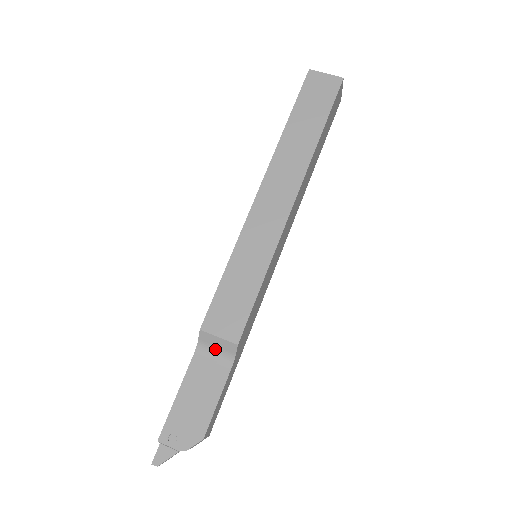
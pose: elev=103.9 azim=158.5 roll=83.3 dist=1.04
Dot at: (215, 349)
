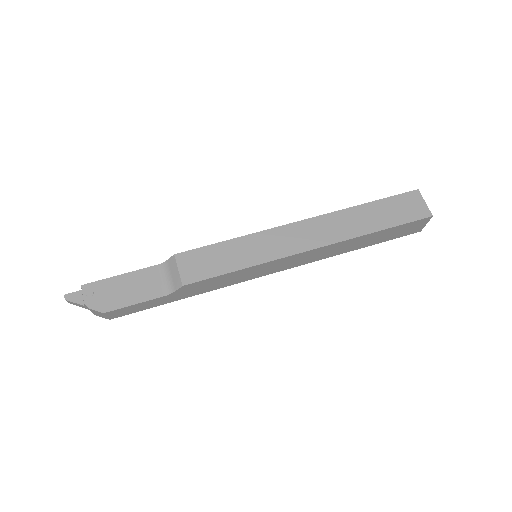
Dot at: (169, 275)
